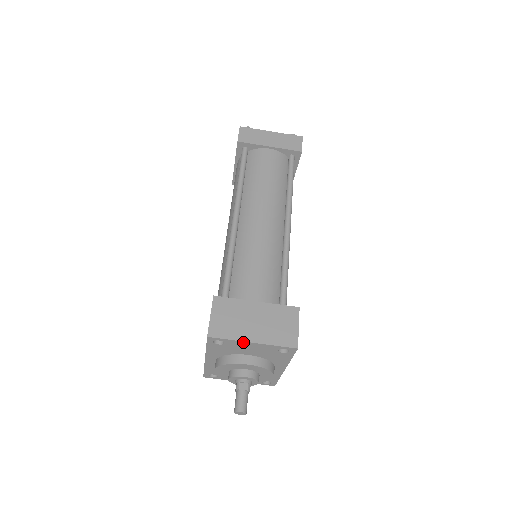
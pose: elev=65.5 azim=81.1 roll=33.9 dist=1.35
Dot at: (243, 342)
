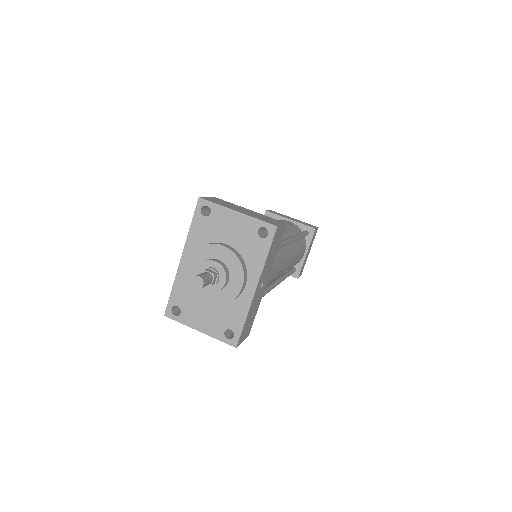
Dot at: (228, 210)
